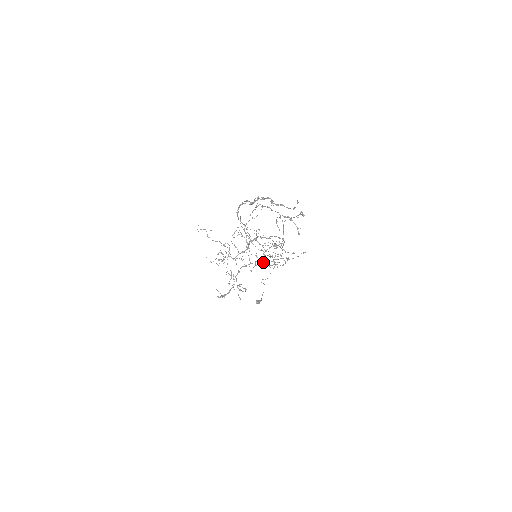
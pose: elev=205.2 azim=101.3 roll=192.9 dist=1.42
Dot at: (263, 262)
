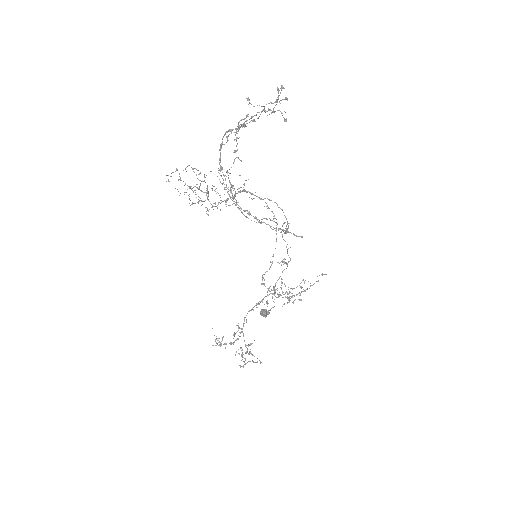
Dot at: (272, 290)
